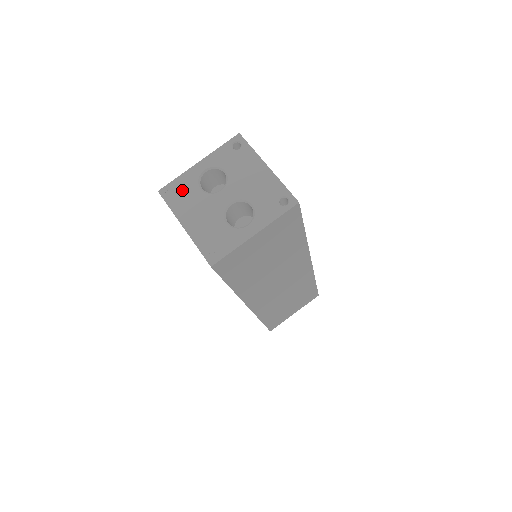
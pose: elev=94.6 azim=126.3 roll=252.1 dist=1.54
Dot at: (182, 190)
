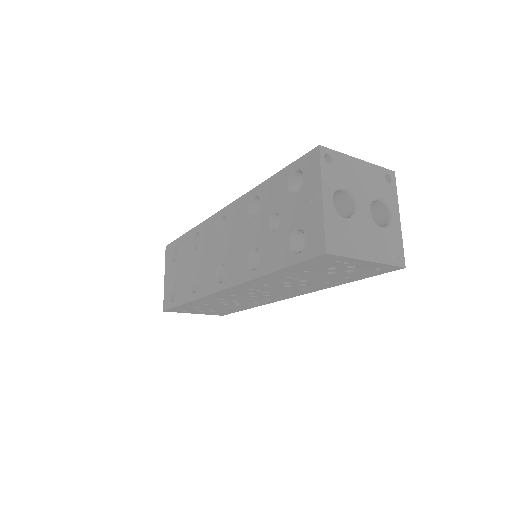
Dot at: (338, 233)
